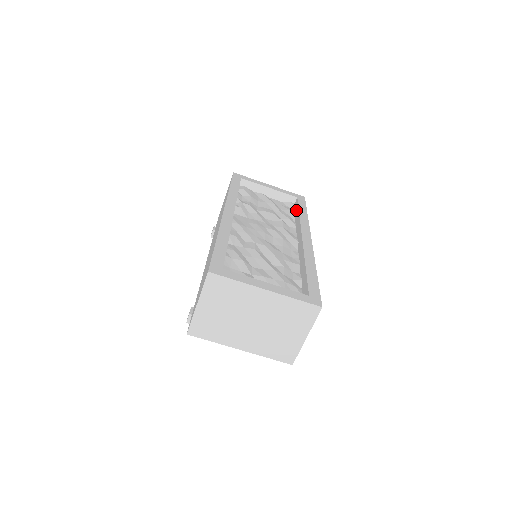
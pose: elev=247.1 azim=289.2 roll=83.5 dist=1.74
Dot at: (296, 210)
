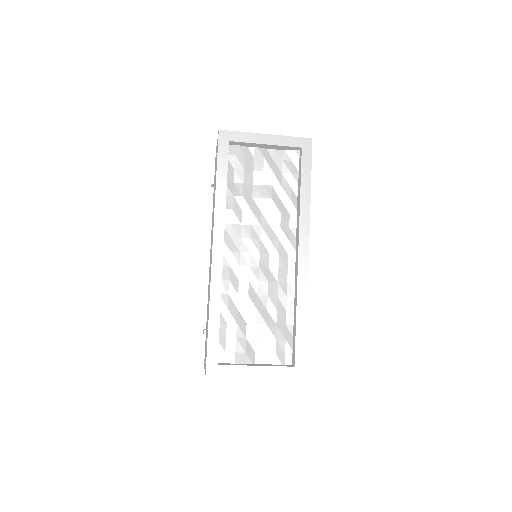
Dot at: (299, 176)
